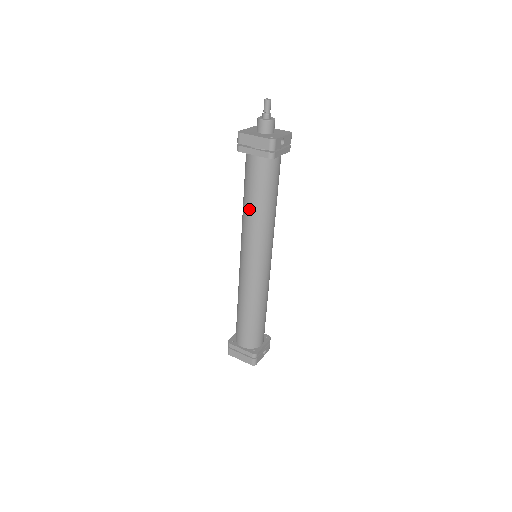
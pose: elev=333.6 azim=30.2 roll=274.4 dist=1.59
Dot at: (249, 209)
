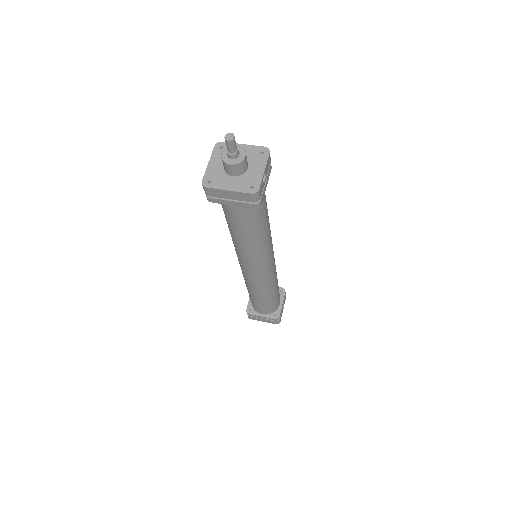
Dot at: (240, 240)
